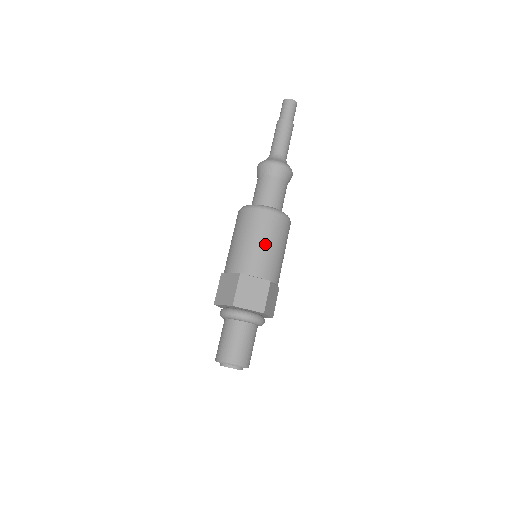
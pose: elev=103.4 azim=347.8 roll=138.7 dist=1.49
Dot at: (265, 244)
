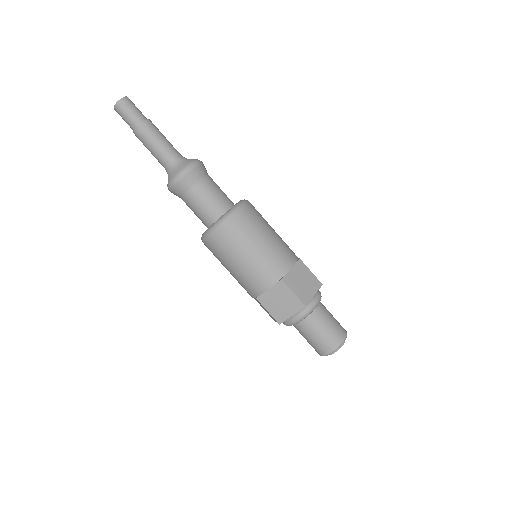
Dot at: (244, 259)
